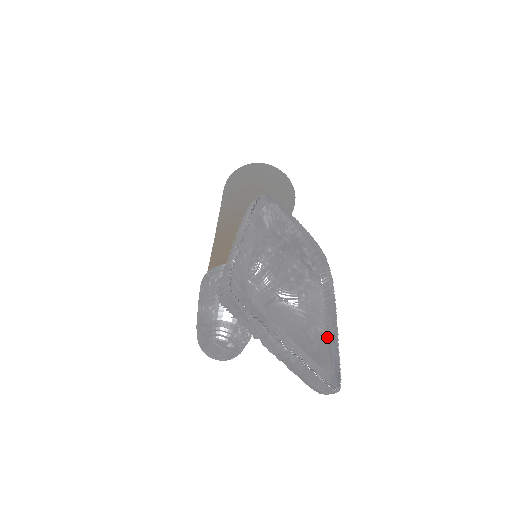
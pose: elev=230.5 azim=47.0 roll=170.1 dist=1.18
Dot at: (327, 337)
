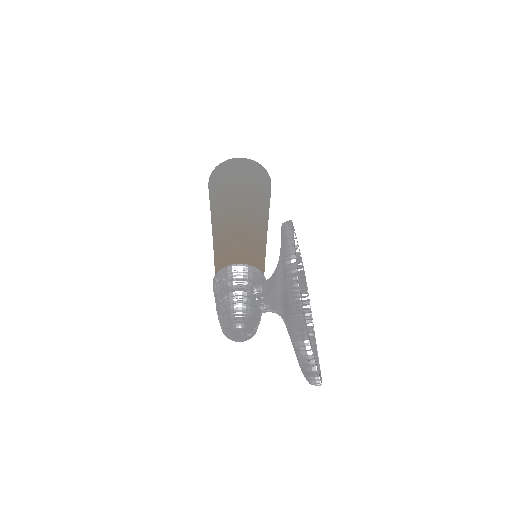
Dot at: occluded
